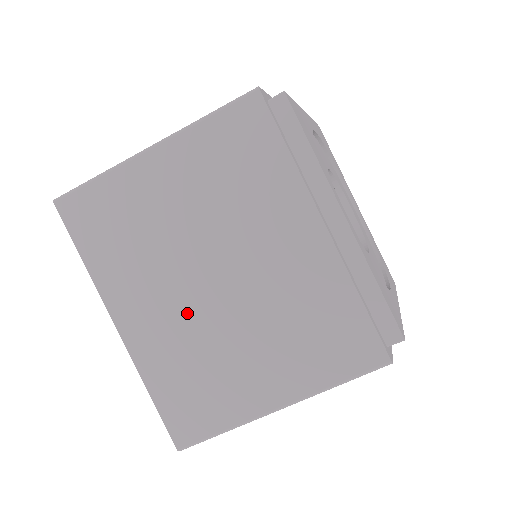
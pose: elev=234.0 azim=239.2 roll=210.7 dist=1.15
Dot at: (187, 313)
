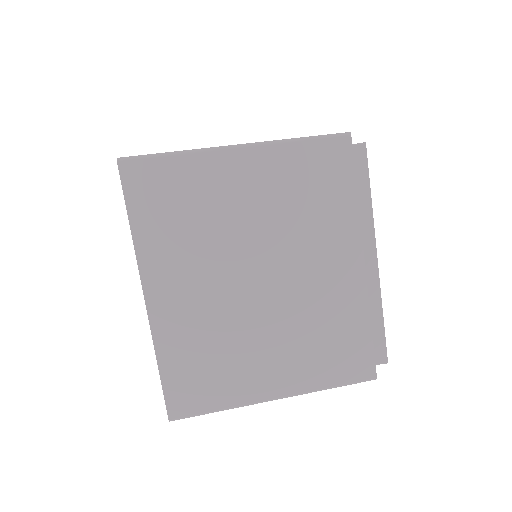
Dot at: occluded
